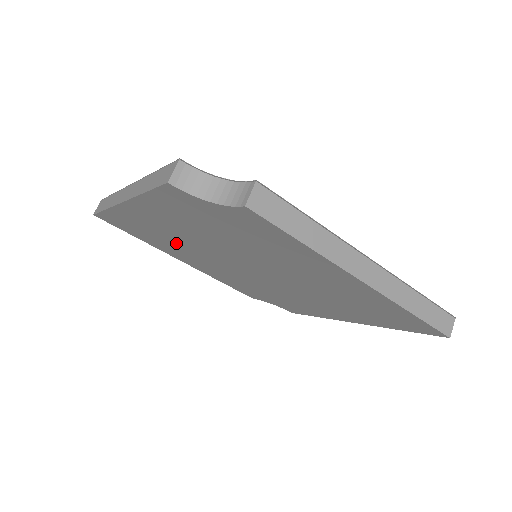
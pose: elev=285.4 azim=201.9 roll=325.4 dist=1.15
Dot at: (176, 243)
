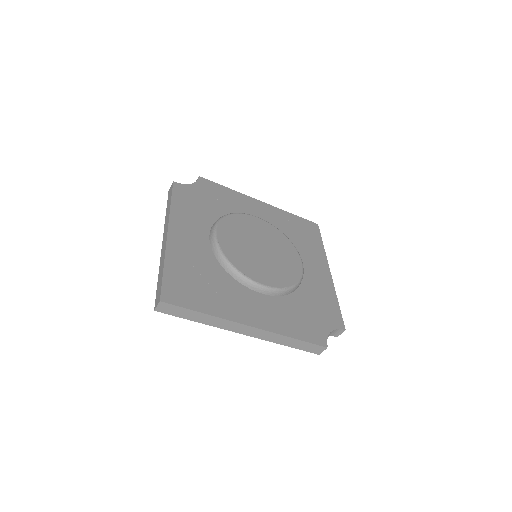
Dot at: occluded
